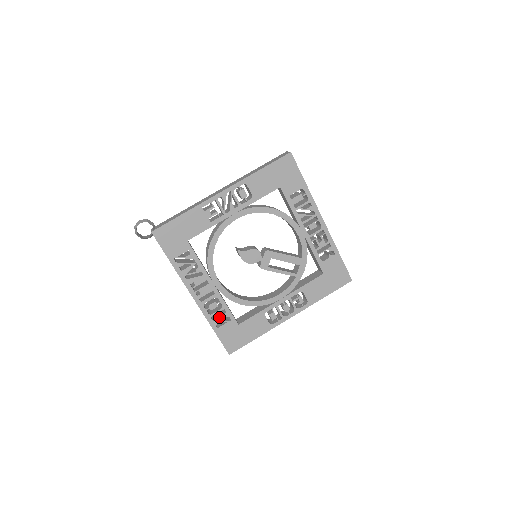
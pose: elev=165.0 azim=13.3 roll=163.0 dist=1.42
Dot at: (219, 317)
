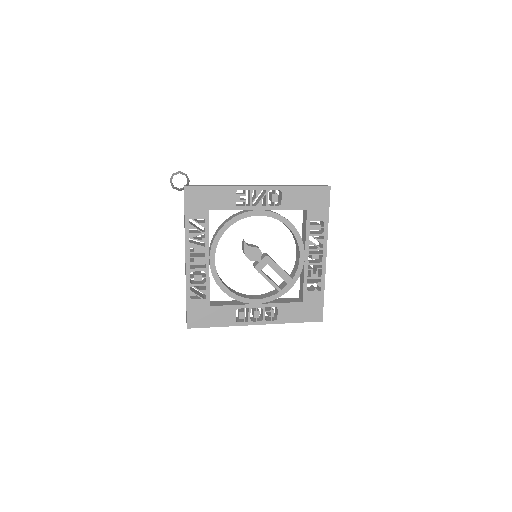
Dot at: (196, 291)
